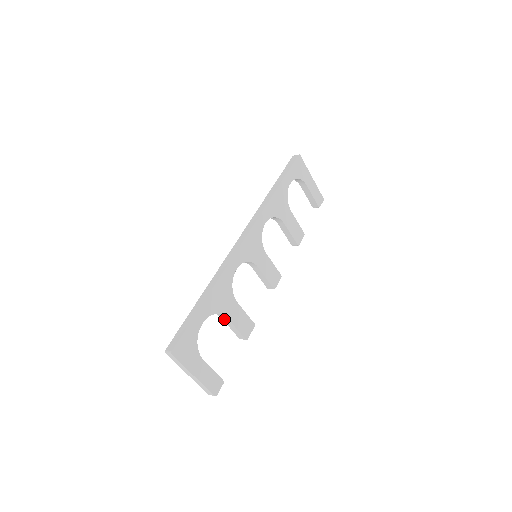
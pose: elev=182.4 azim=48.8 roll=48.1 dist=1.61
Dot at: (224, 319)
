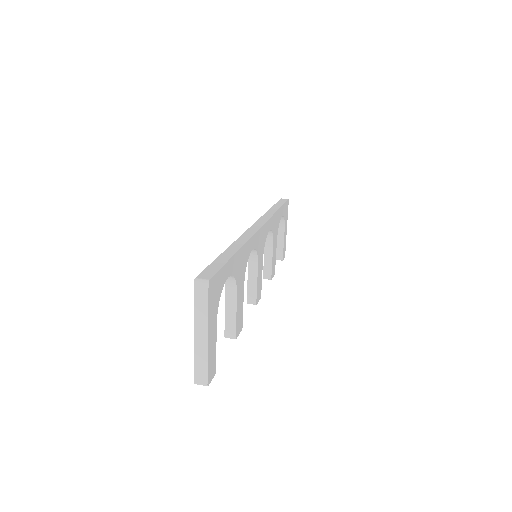
Dot at: (229, 297)
